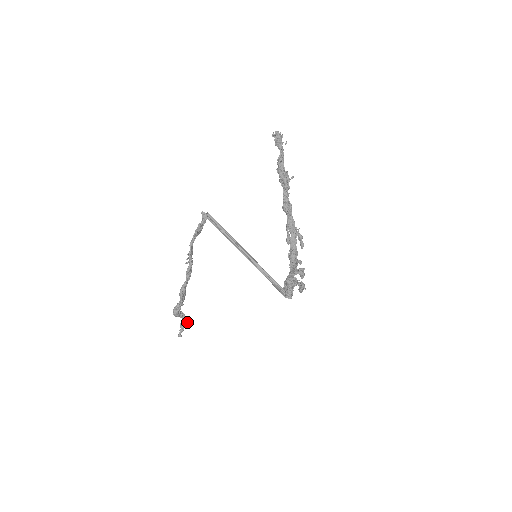
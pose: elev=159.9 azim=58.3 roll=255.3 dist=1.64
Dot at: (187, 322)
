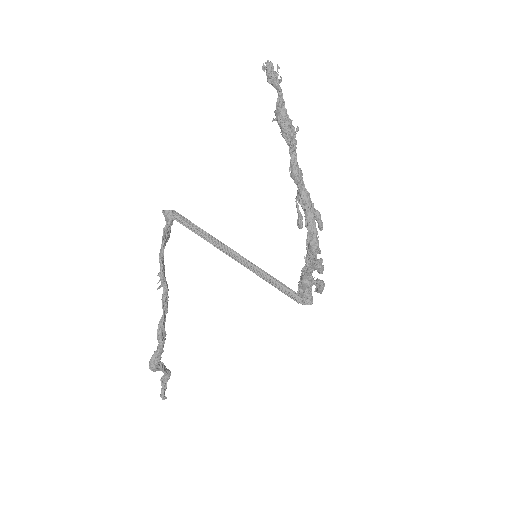
Dot at: (170, 375)
